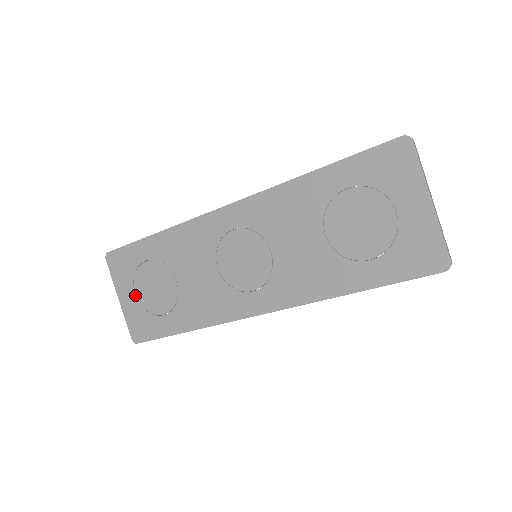
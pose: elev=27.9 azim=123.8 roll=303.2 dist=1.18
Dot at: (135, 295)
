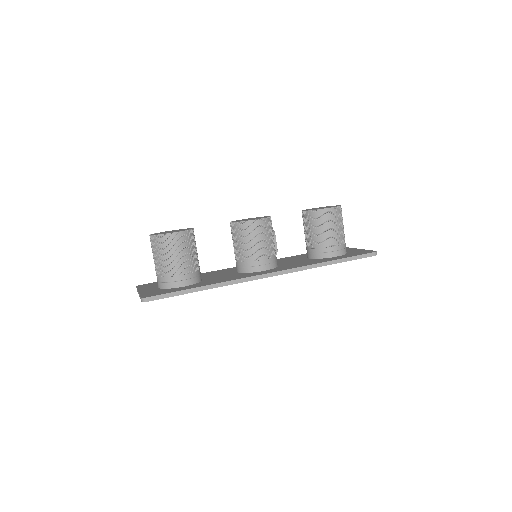
Dot at: occluded
